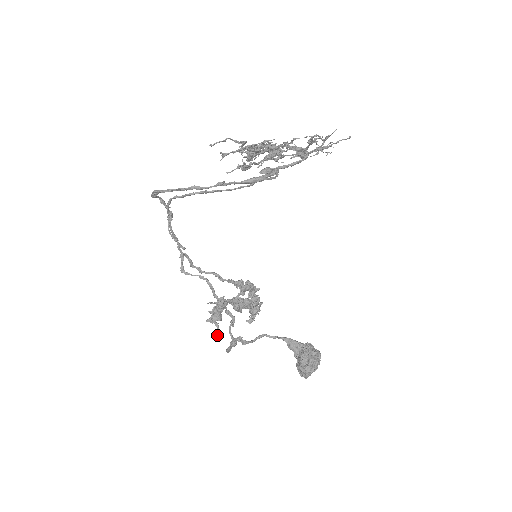
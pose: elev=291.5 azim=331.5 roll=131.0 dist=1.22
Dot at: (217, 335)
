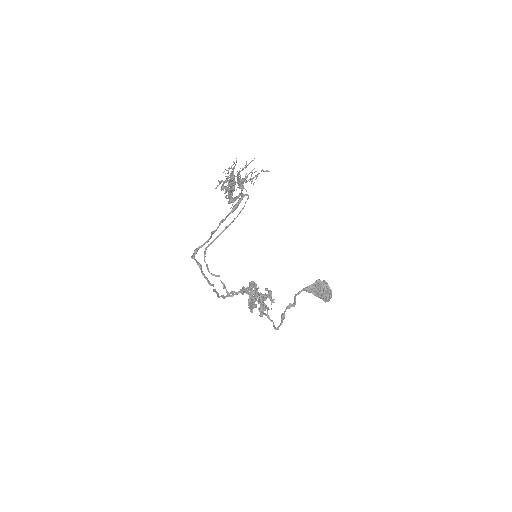
Dot at: occluded
